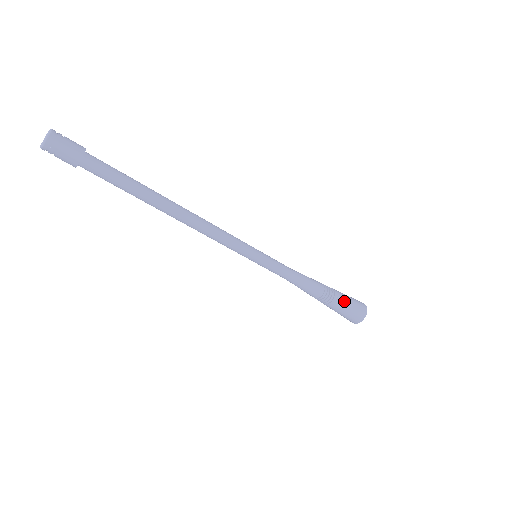
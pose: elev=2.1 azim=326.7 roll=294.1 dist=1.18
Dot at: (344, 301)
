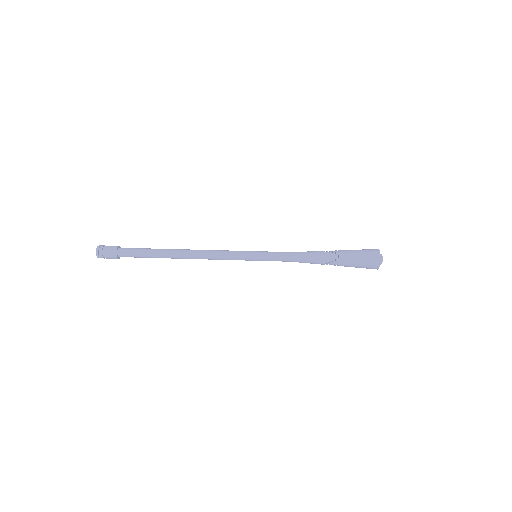
Dot at: (350, 257)
